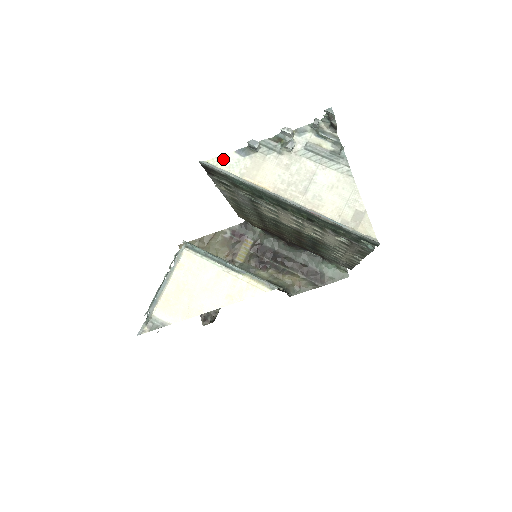
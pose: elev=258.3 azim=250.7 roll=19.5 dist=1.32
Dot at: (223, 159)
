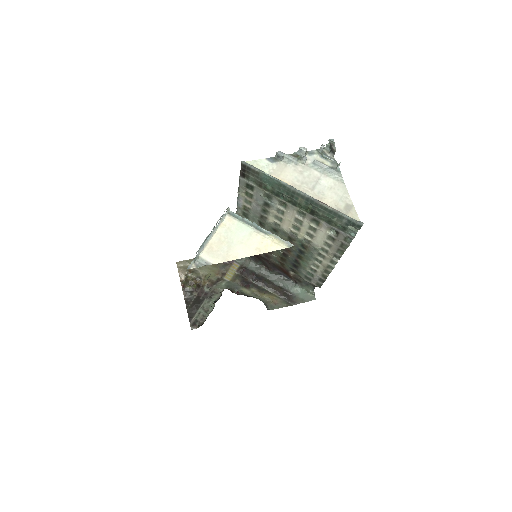
Dot at: (257, 162)
